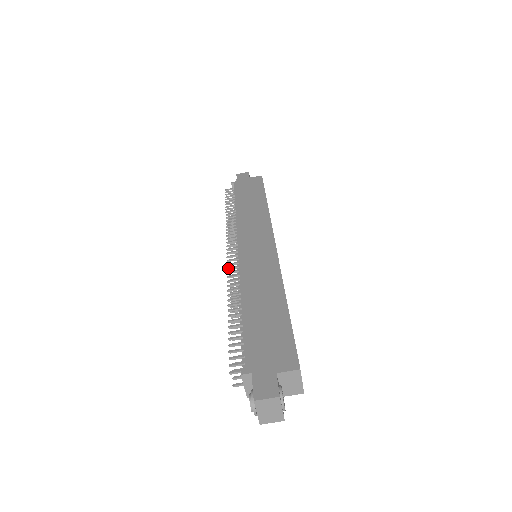
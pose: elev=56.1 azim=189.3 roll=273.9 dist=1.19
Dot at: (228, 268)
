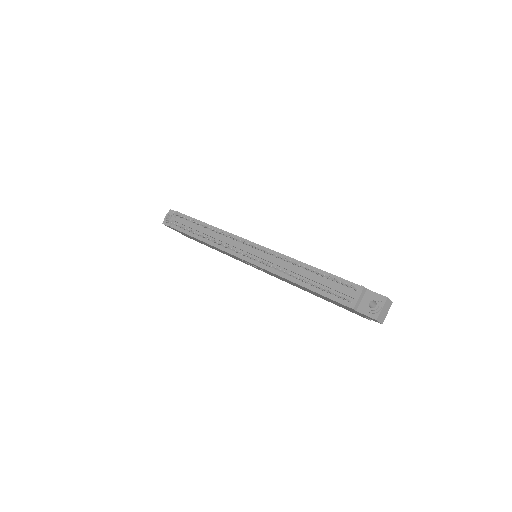
Dot at: occluded
